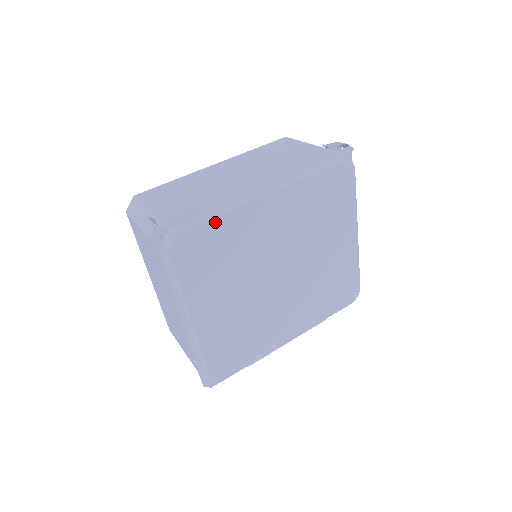
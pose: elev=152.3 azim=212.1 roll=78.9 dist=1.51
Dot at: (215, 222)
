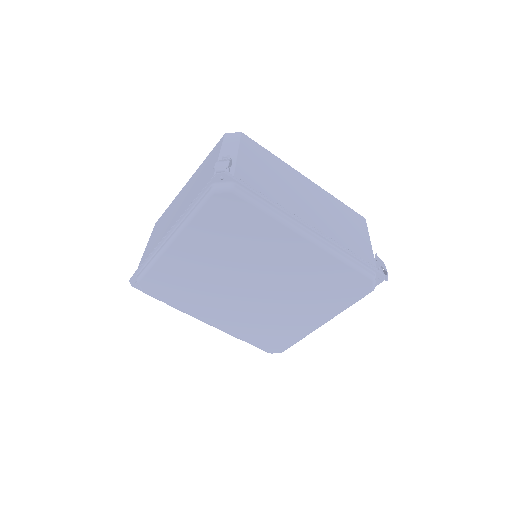
Dot at: (260, 213)
